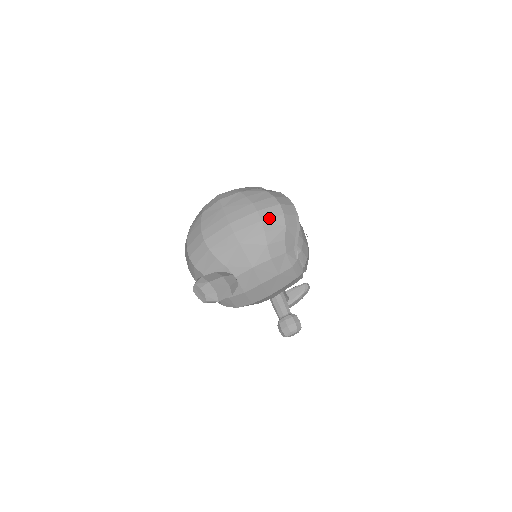
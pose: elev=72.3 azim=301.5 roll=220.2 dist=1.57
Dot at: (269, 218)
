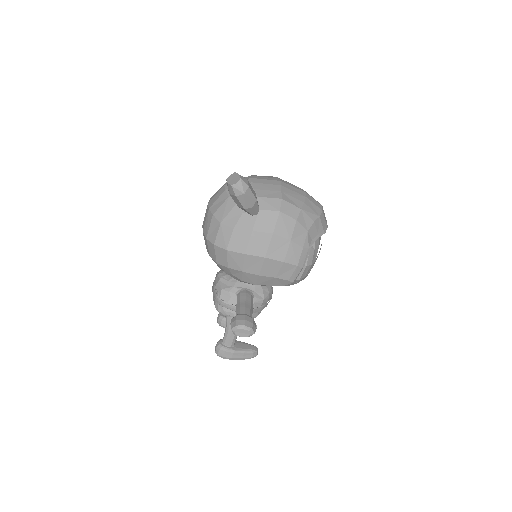
Dot at: (312, 201)
